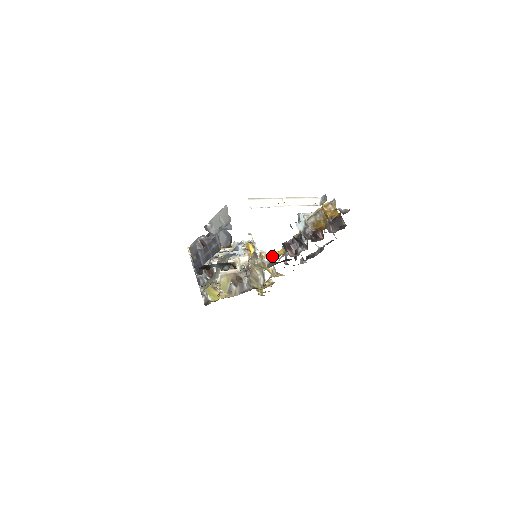
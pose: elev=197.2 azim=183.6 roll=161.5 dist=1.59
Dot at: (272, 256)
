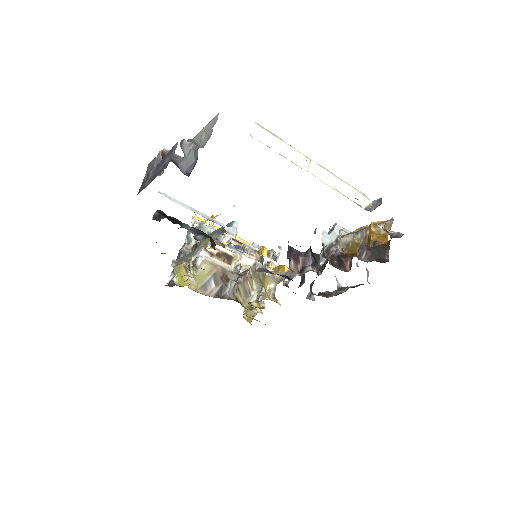
Dot at: (278, 270)
